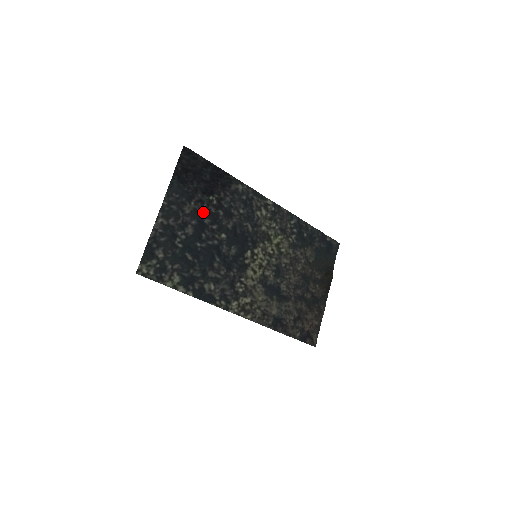
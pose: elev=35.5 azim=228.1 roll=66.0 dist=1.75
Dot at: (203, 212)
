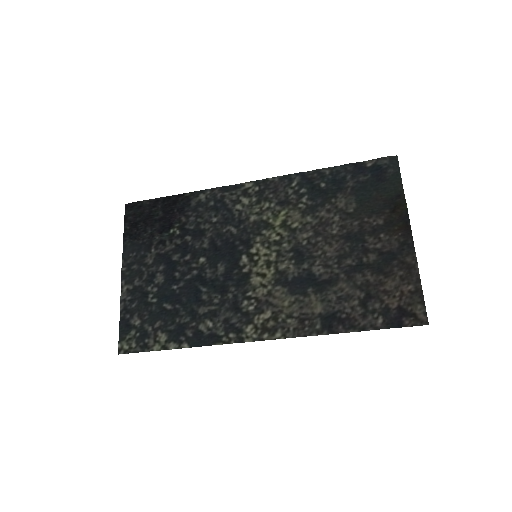
Dot at: (168, 251)
